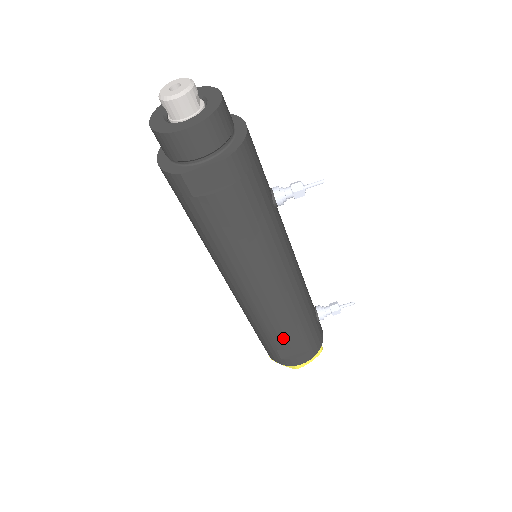
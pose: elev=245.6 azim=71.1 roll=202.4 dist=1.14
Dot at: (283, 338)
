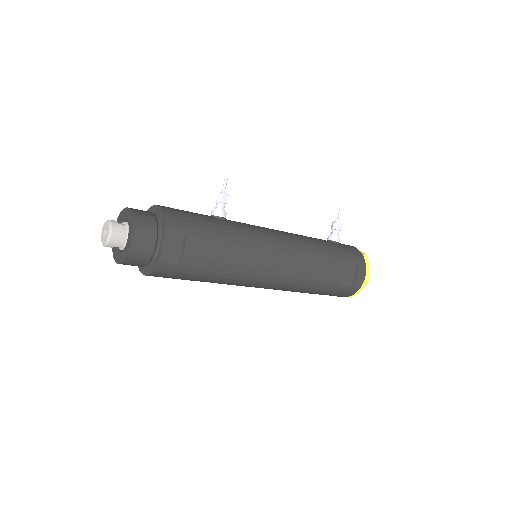
Dot at: (332, 274)
